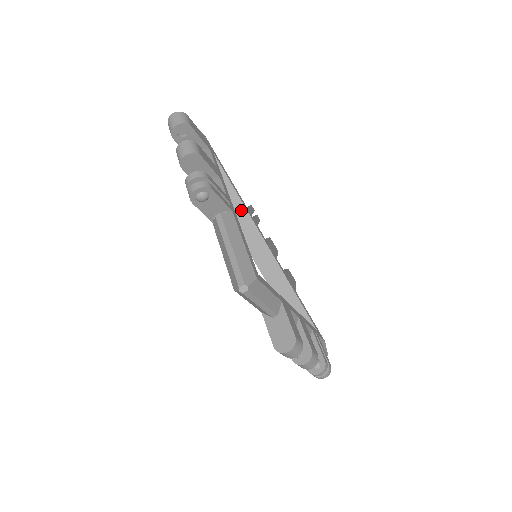
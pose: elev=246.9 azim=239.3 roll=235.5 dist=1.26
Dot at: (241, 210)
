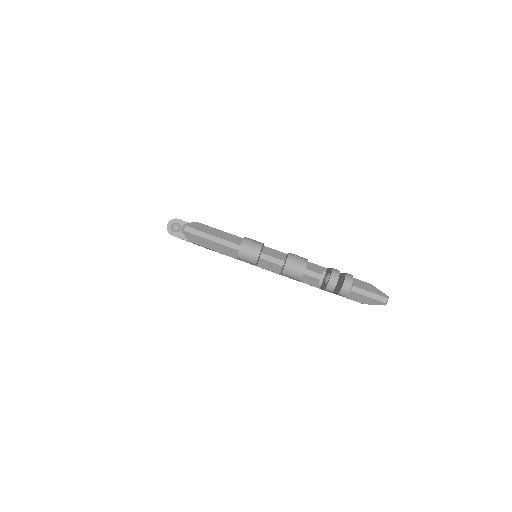
Dot at: occluded
